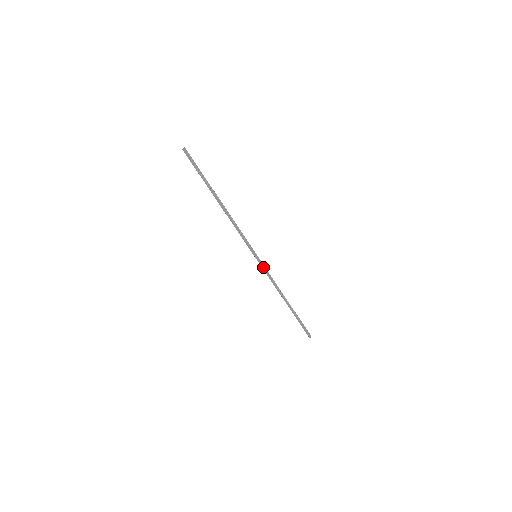
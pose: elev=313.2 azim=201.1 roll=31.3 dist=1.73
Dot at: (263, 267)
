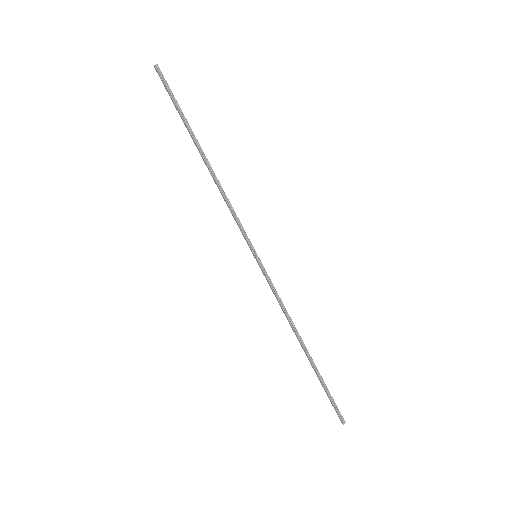
Dot at: (266, 277)
